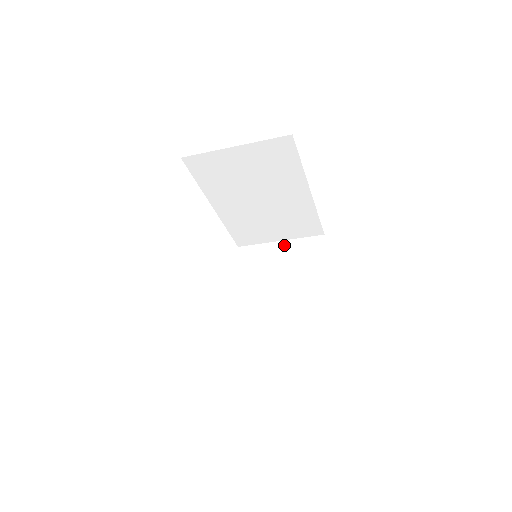
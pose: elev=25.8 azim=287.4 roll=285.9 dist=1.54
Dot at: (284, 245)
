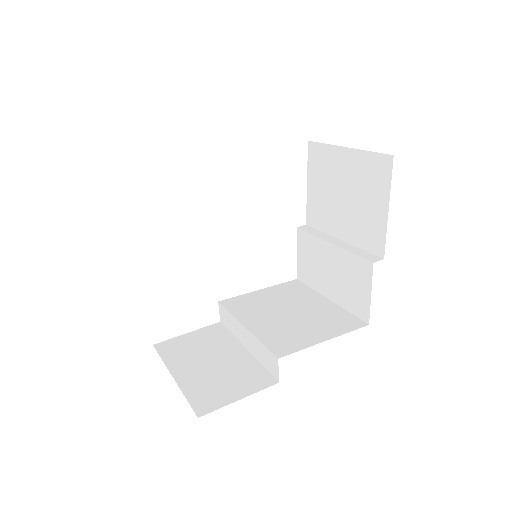
Dot at: (349, 157)
